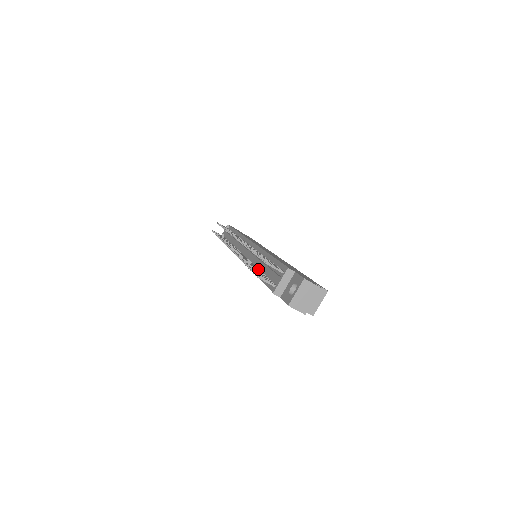
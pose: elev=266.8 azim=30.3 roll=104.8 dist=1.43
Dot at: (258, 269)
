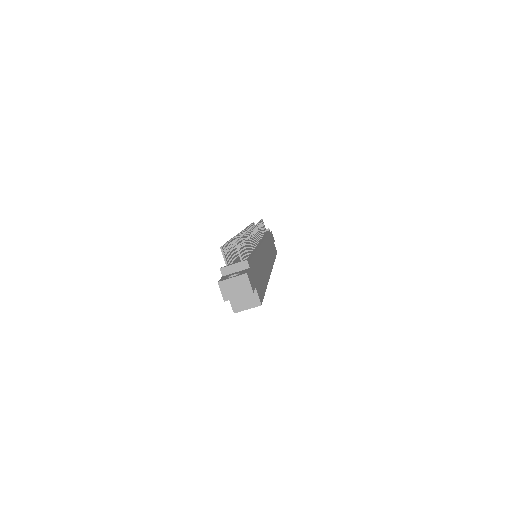
Dot at: (238, 254)
